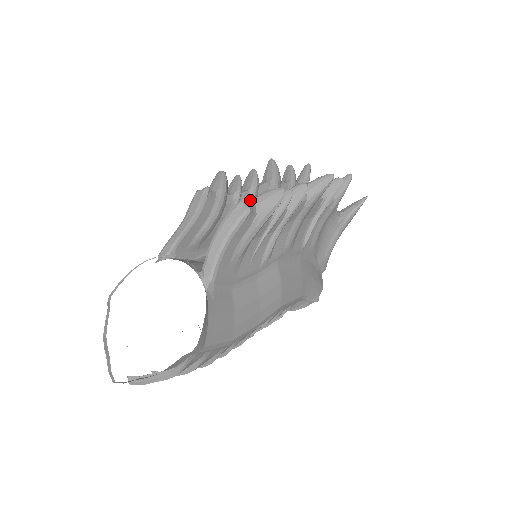
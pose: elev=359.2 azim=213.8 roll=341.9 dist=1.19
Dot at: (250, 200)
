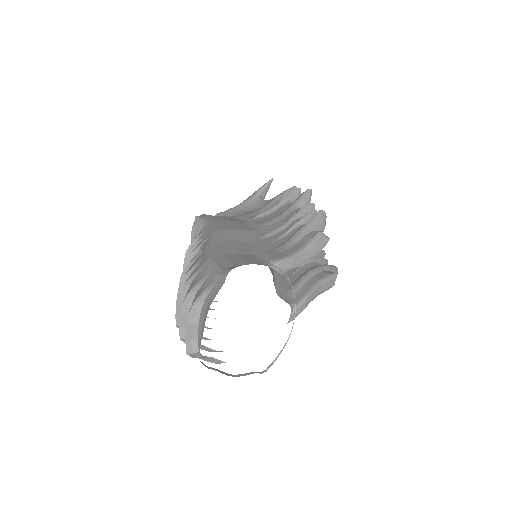
Dot at: occluded
